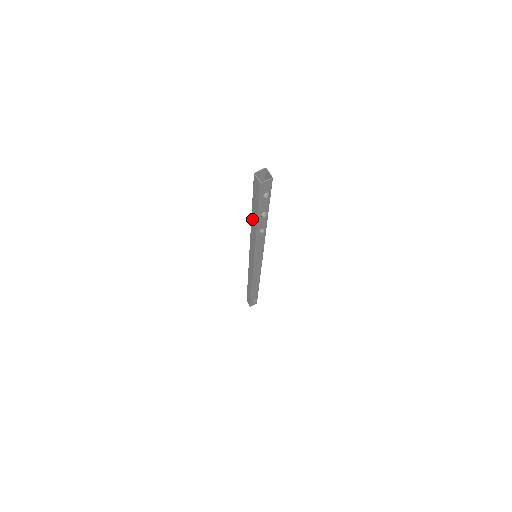
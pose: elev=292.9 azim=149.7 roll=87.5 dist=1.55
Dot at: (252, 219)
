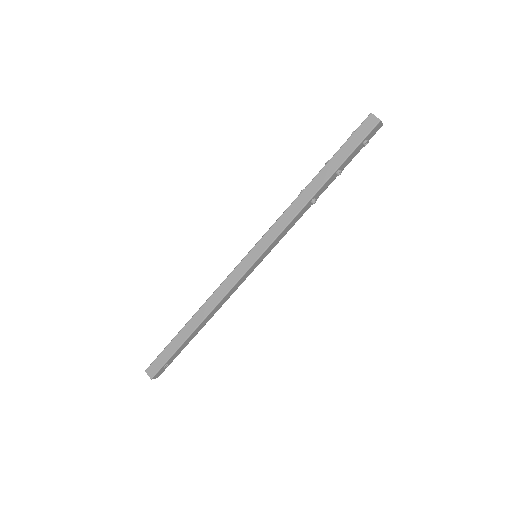
Dot at: (314, 181)
